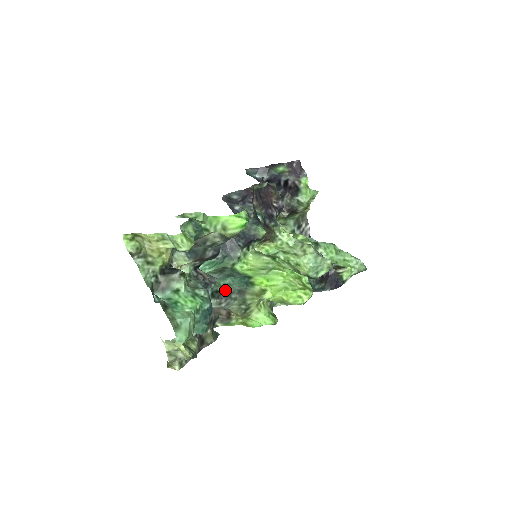
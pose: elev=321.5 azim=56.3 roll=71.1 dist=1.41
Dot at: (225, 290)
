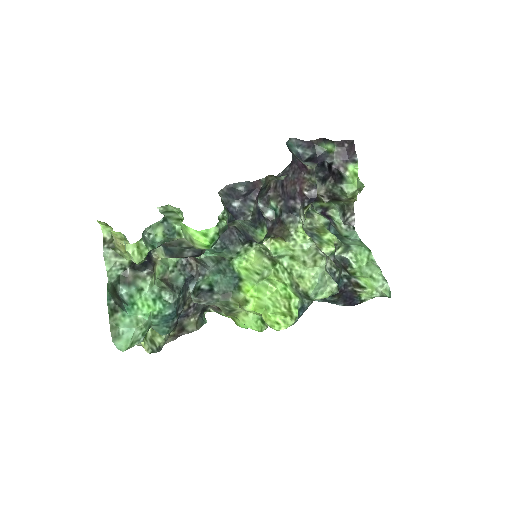
Dot at: (208, 288)
